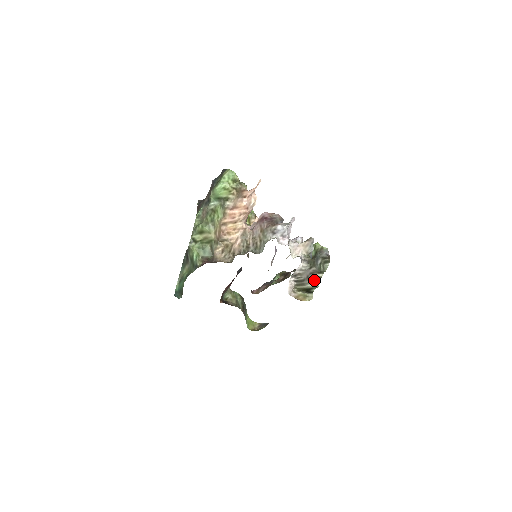
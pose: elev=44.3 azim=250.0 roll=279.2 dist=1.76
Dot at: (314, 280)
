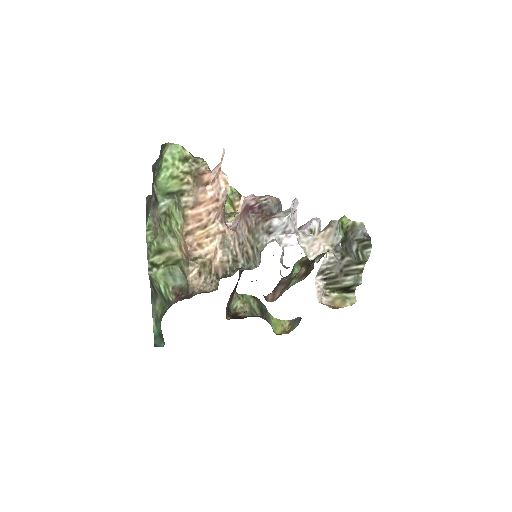
Dot at: (352, 274)
